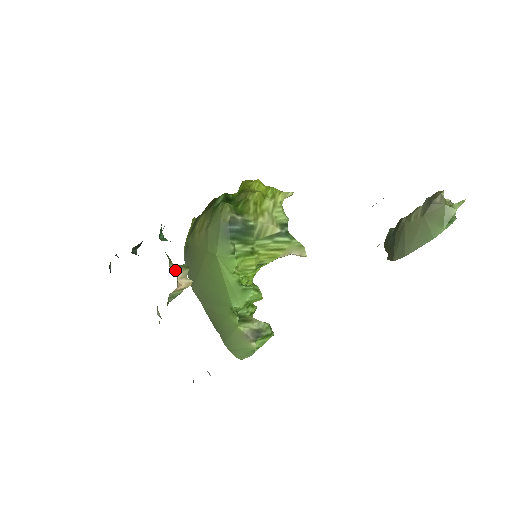
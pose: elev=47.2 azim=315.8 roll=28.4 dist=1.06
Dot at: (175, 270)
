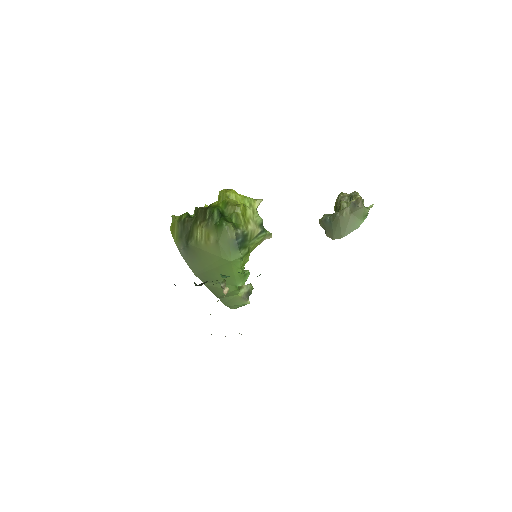
Dot at: (222, 287)
